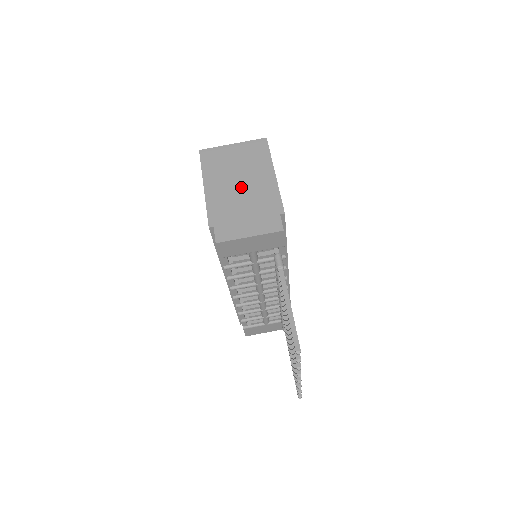
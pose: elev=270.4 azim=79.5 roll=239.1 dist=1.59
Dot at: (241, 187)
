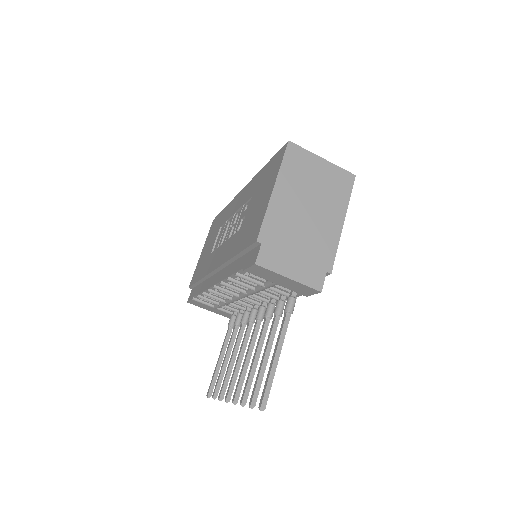
Dot at: (307, 216)
